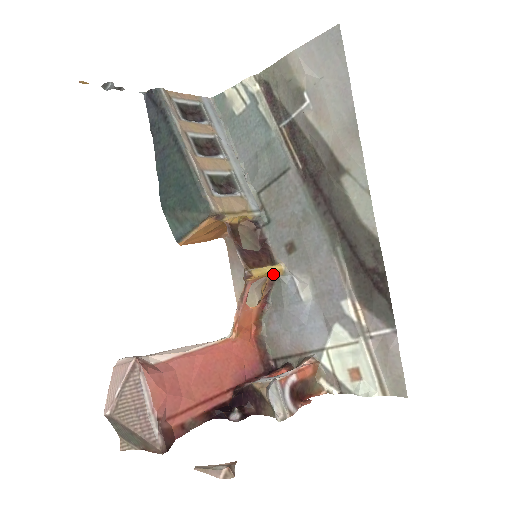
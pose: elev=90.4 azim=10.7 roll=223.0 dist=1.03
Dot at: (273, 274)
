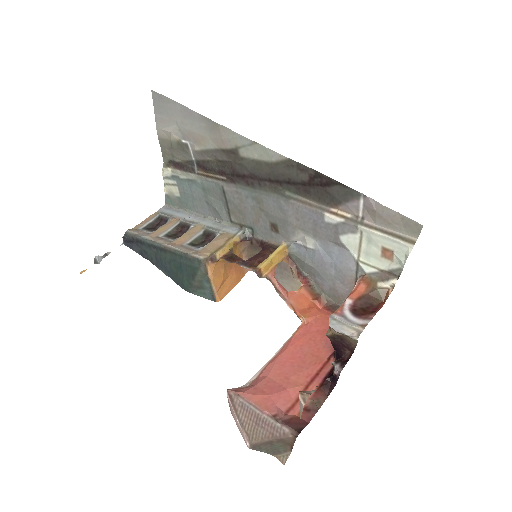
Dot at: (284, 255)
